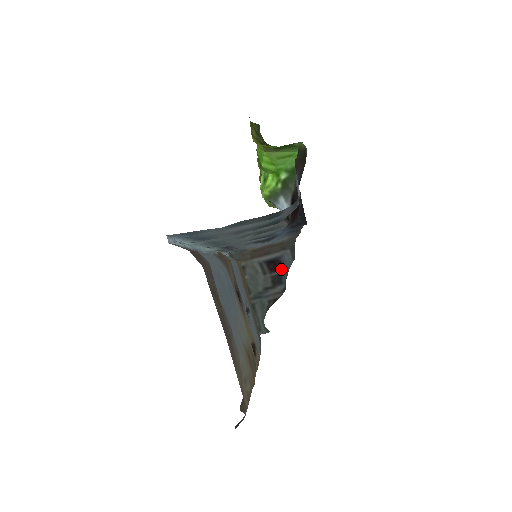
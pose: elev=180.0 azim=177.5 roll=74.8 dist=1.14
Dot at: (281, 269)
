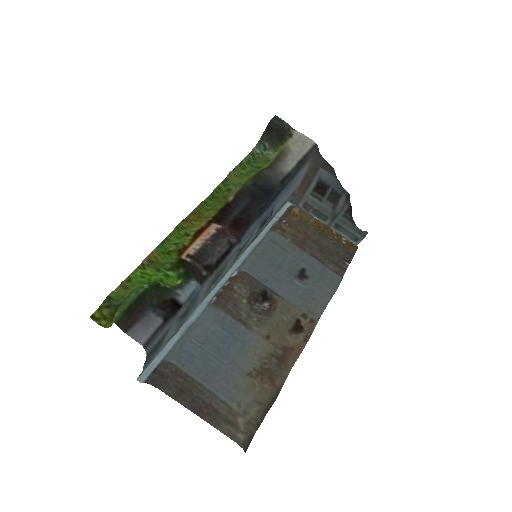
Dot at: (328, 188)
